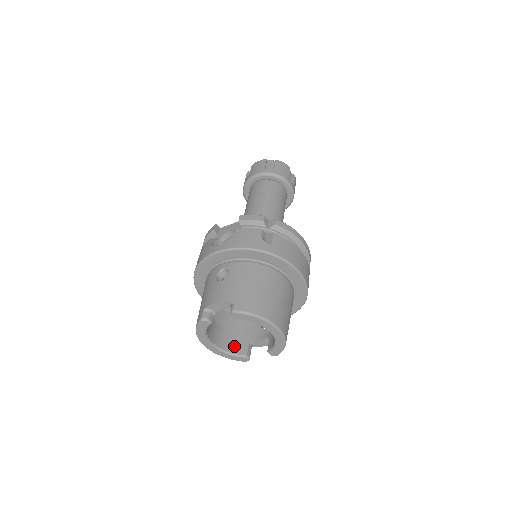
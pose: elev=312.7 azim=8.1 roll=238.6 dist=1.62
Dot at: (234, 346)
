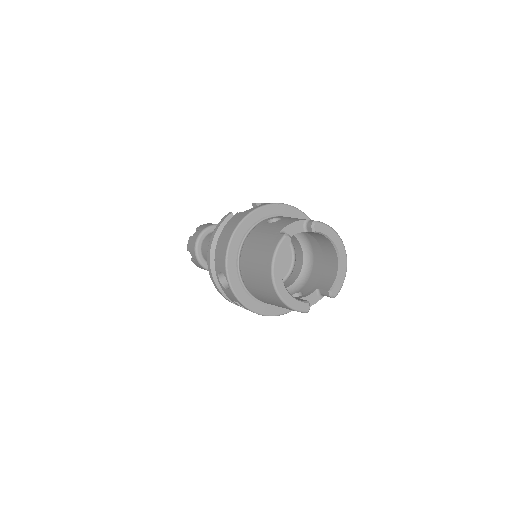
Dot at: occluded
